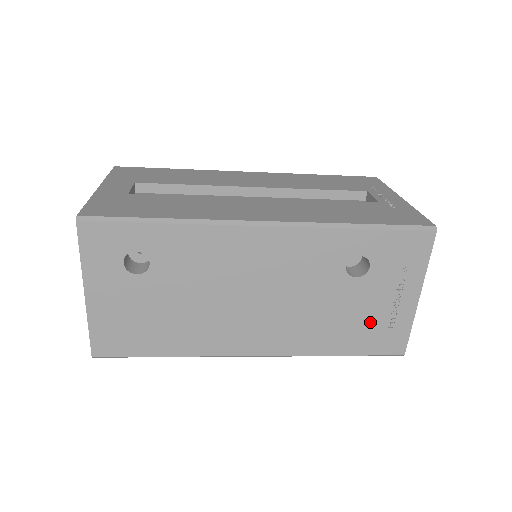
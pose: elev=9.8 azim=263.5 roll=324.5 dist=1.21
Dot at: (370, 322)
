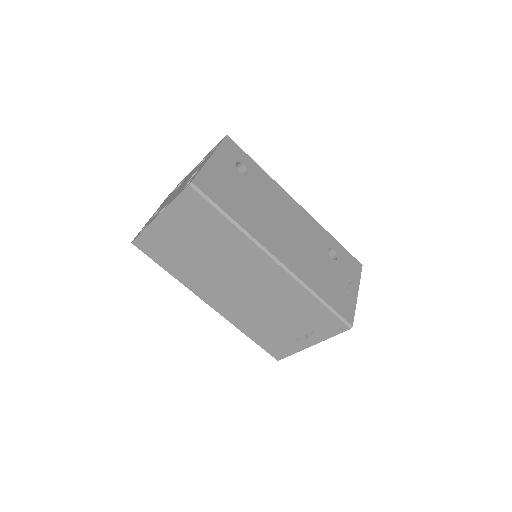
Dot at: (337, 289)
